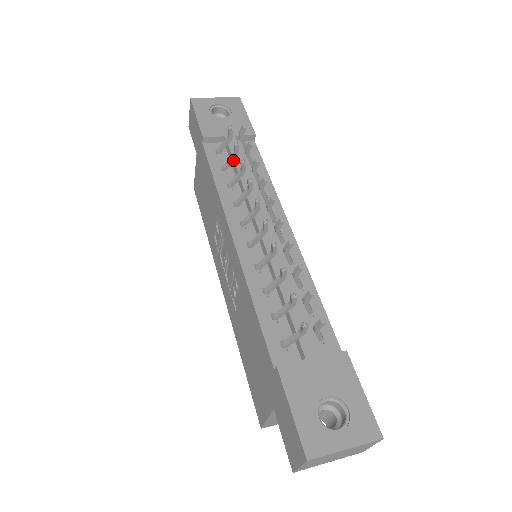
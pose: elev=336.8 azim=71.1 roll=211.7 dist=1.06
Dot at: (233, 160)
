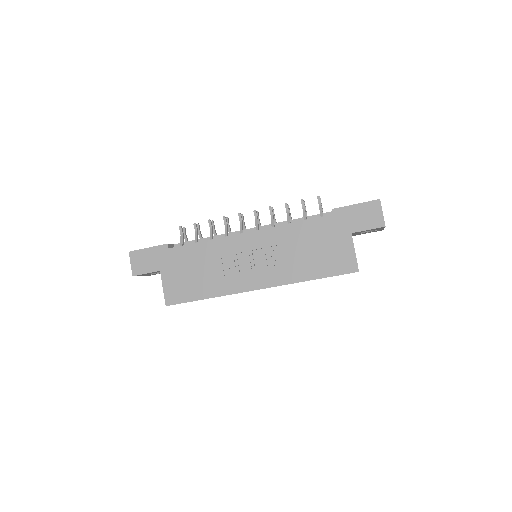
Dot at: occluded
